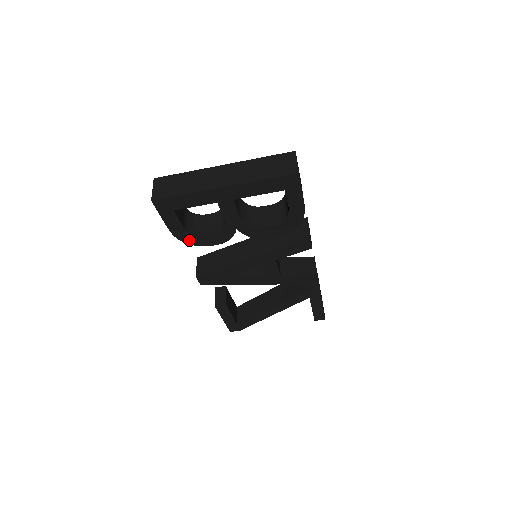
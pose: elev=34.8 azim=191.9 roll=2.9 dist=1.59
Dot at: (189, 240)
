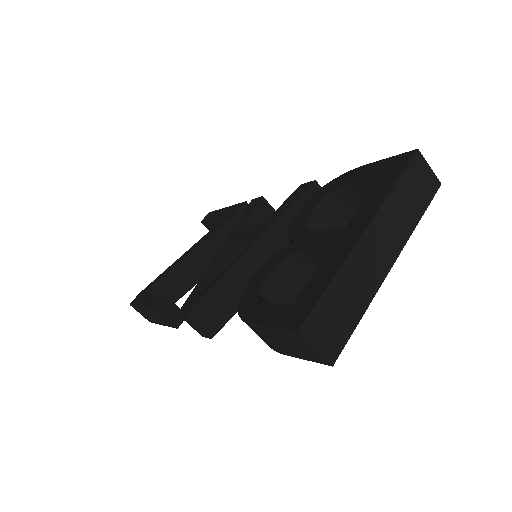
Dot at: occluded
